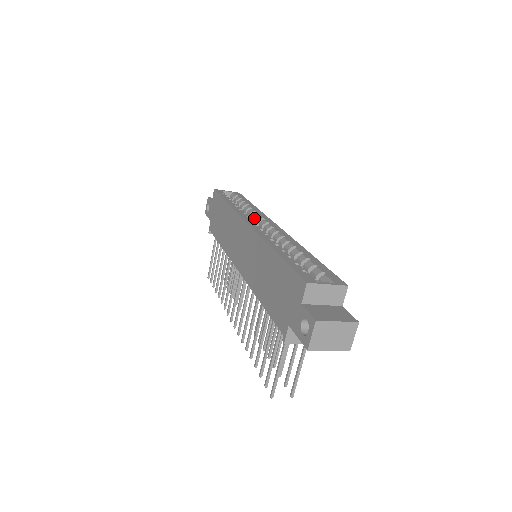
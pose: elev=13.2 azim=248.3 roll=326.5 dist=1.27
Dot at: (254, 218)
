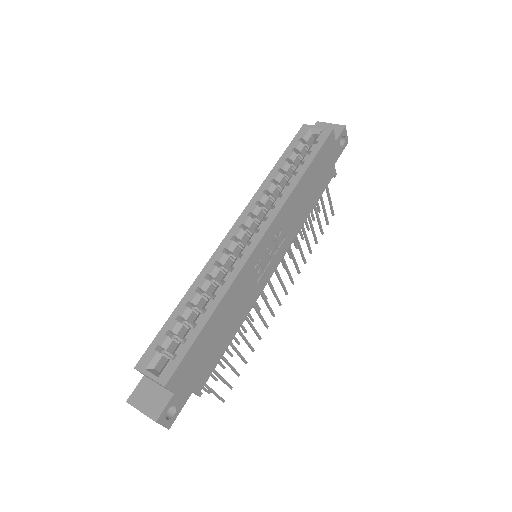
Dot at: (271, 207)
